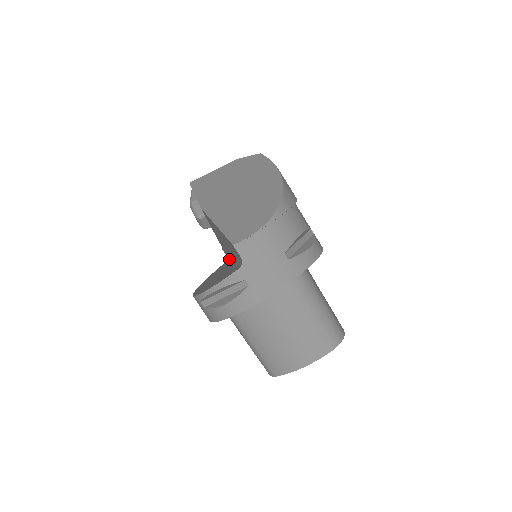
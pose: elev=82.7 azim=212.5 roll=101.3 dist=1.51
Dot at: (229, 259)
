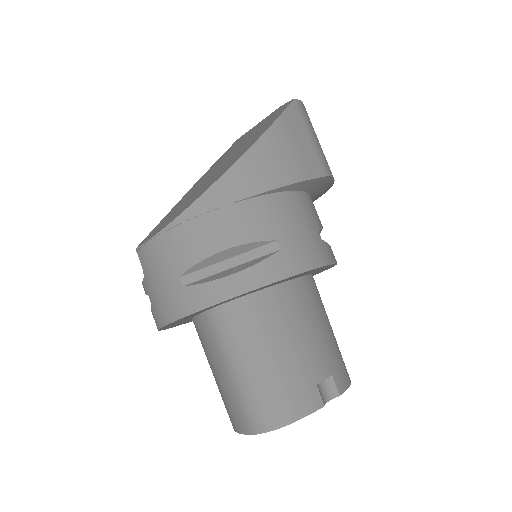
Dot at: occluded
